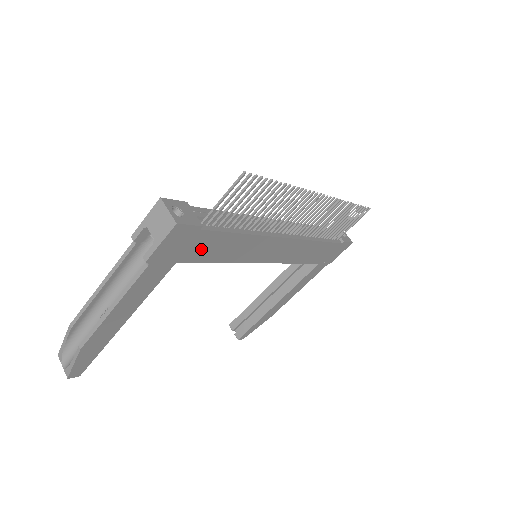
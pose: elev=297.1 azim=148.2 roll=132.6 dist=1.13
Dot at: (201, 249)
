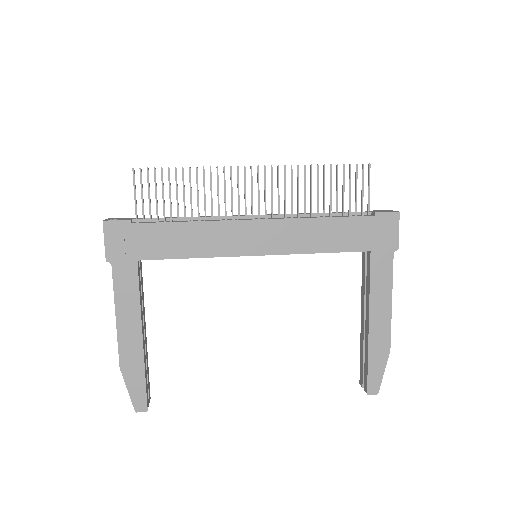
Dot at: (152, 244)
